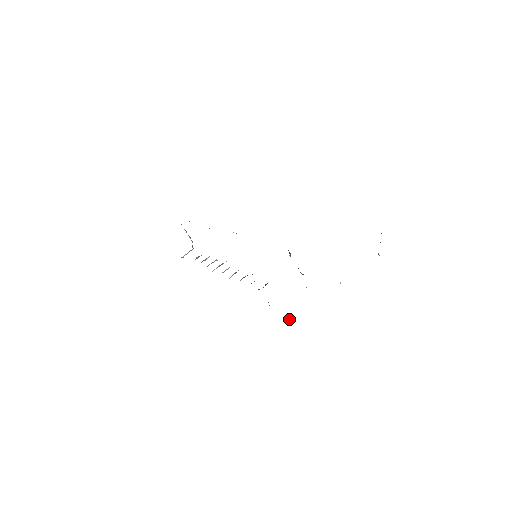
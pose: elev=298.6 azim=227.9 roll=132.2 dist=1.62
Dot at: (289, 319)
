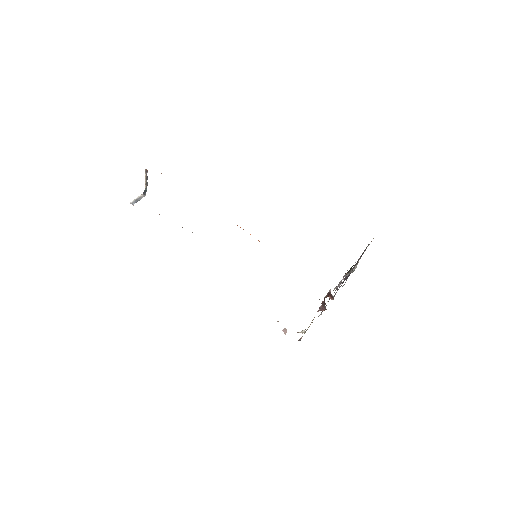
Dot at: (285, 328)
